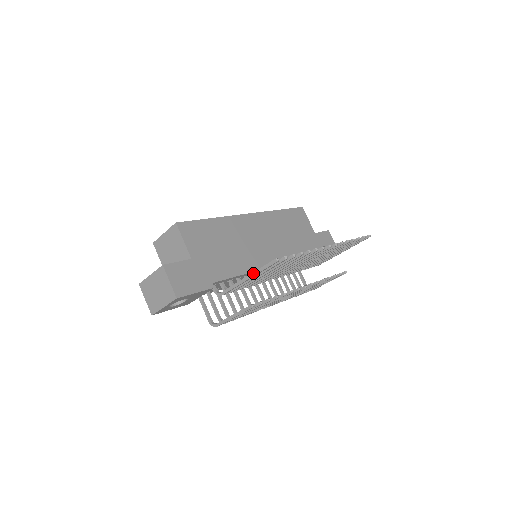
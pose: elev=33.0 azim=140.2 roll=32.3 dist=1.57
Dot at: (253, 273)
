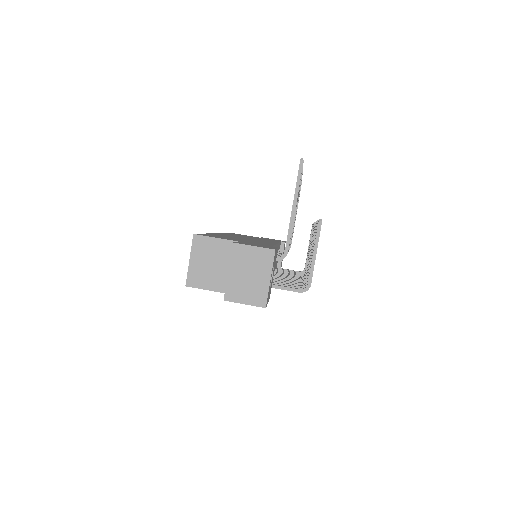
Dot at: (295, 195)
